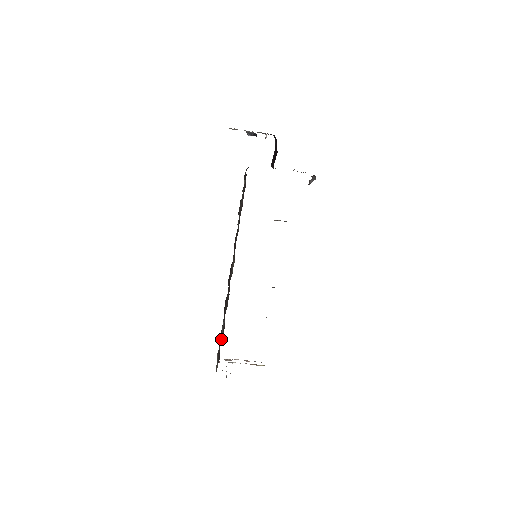
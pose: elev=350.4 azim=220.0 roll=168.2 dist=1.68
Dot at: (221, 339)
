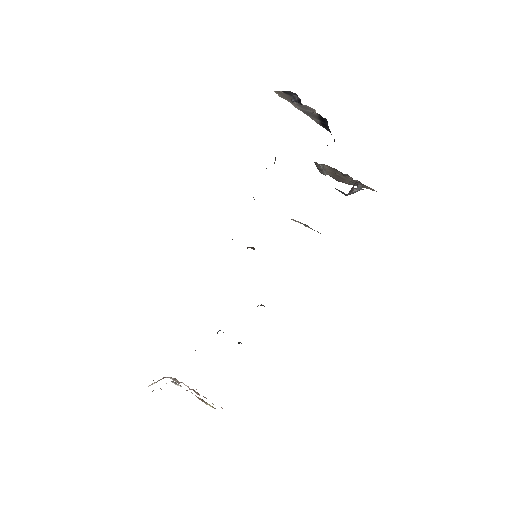
Dot at: occluded
